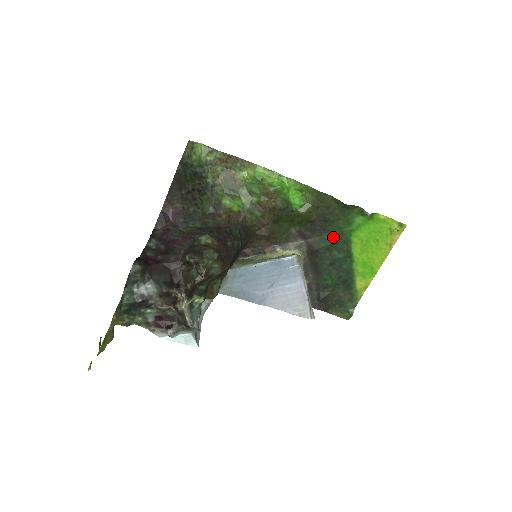
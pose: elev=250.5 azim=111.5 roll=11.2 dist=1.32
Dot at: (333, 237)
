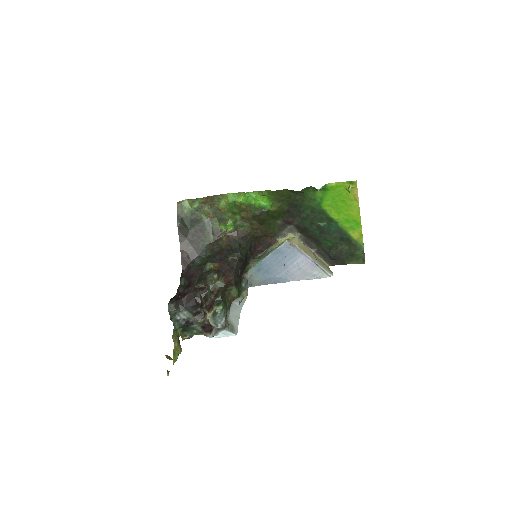
Dot at: (309, 214)
